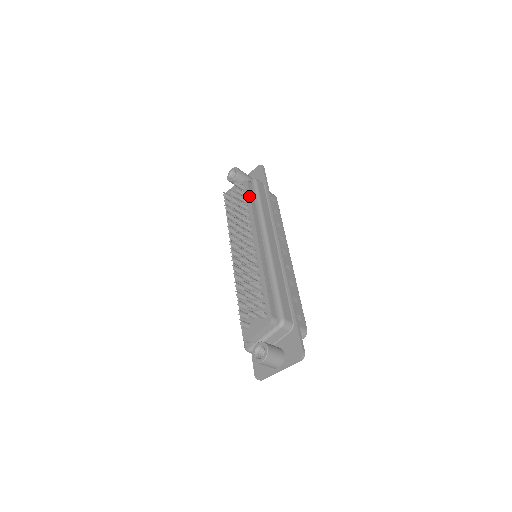
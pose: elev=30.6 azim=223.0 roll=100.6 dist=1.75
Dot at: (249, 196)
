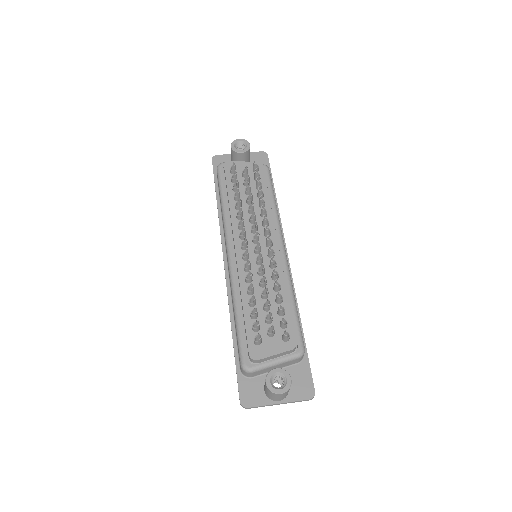
Dot at: (266, 185)
